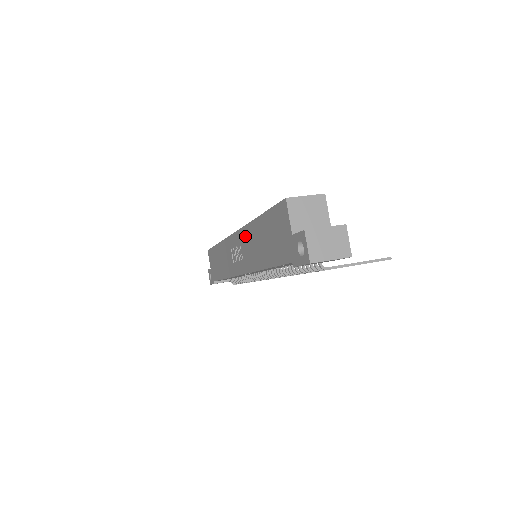
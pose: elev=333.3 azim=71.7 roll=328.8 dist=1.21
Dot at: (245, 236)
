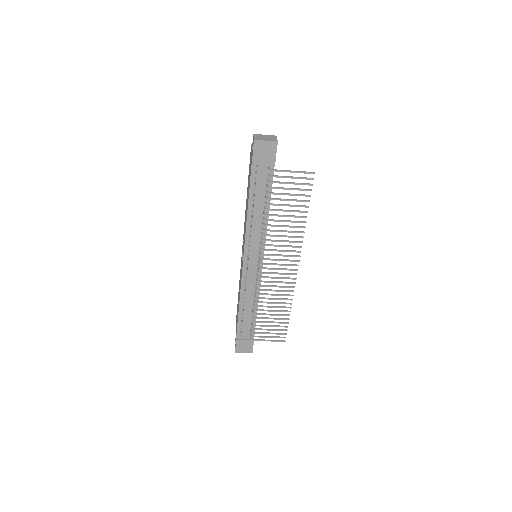
Dot at: (244, 224)
